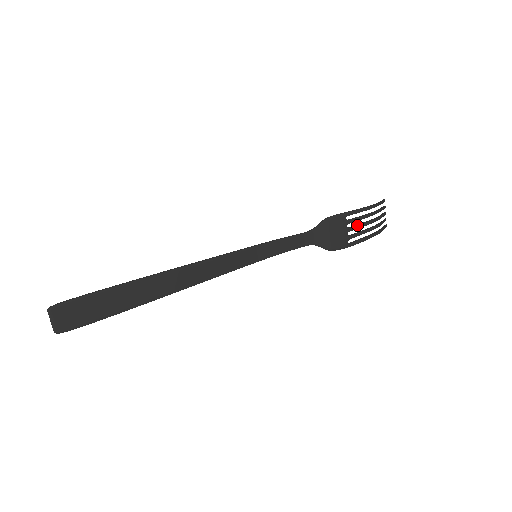
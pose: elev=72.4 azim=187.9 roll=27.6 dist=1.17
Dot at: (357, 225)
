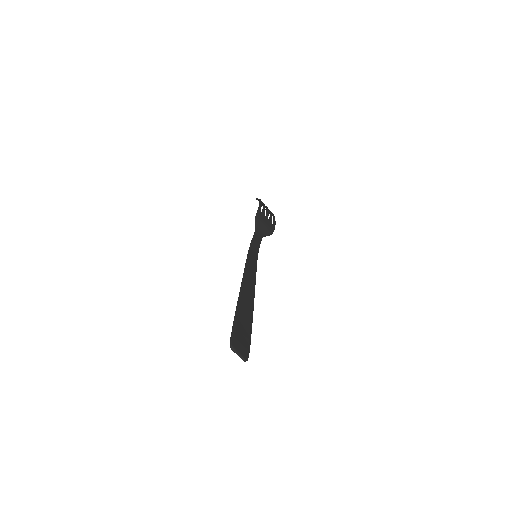
Dot at: (267, 213)
